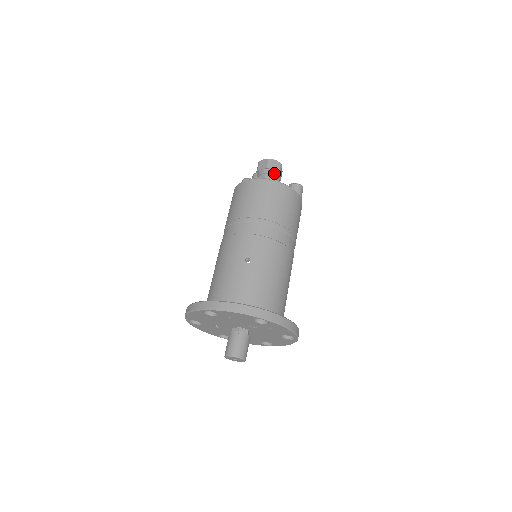
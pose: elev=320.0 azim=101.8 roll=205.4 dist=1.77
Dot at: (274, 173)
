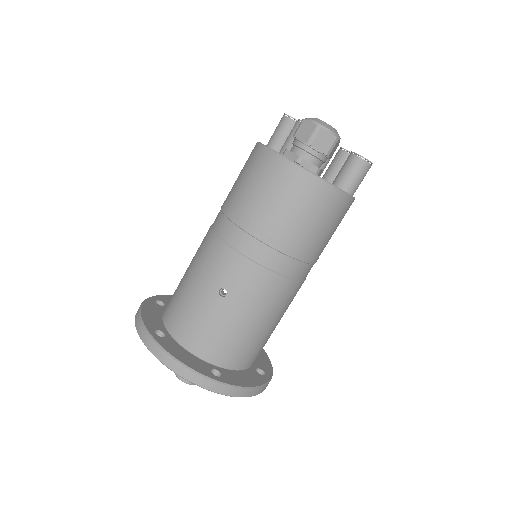
Dot at: (317, 154)
